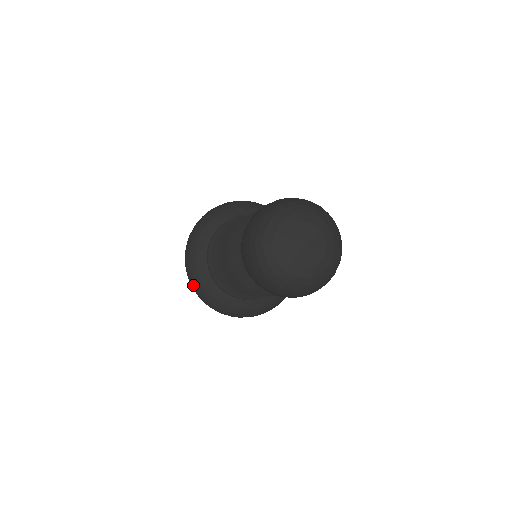
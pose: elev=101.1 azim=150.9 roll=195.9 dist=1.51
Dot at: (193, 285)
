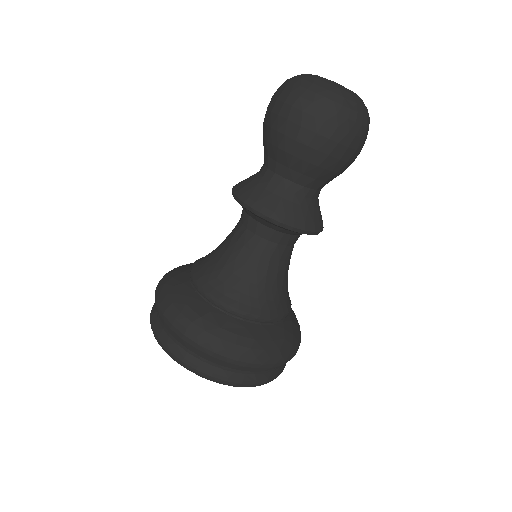
Dot at: (185, 326)
